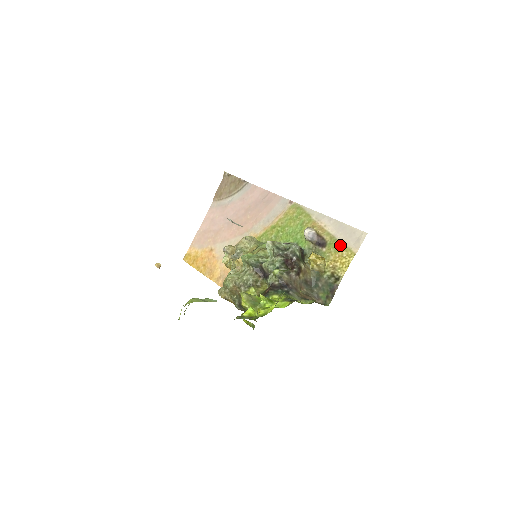
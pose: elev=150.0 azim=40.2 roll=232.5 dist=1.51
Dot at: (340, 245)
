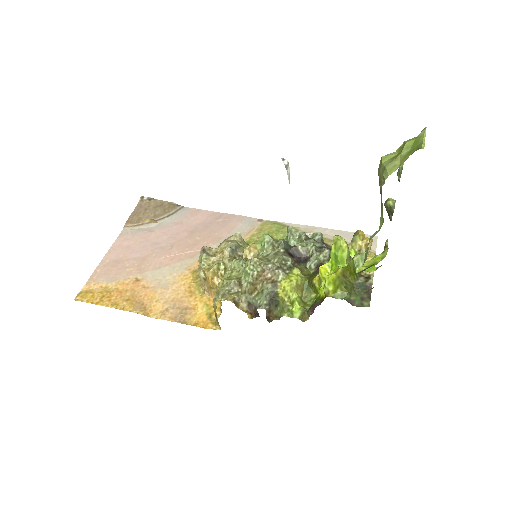
Dot at: occluded
